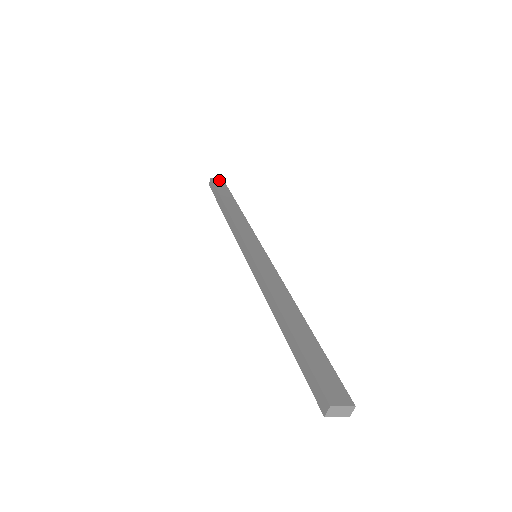
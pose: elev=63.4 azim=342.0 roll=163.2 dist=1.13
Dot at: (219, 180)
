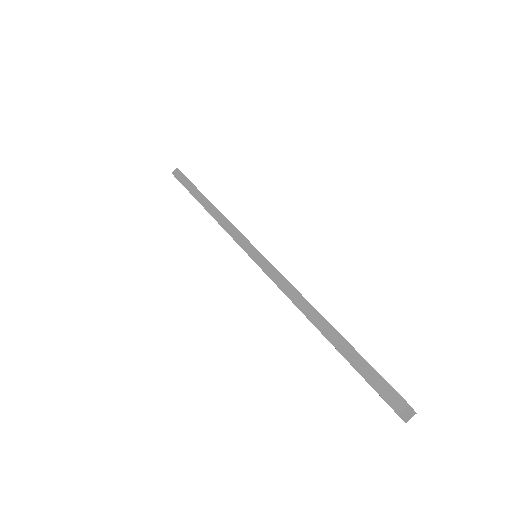
Dot at: occluded
